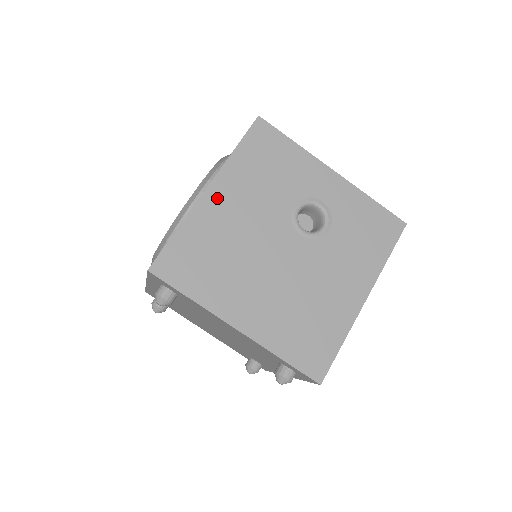
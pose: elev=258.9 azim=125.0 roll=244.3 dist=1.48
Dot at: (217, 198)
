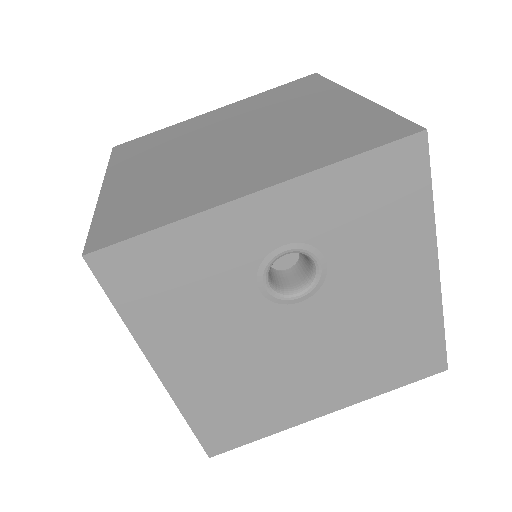
Dot at: (178, 370)
